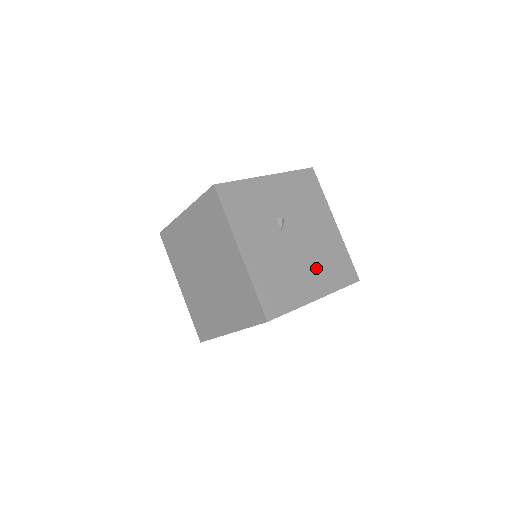
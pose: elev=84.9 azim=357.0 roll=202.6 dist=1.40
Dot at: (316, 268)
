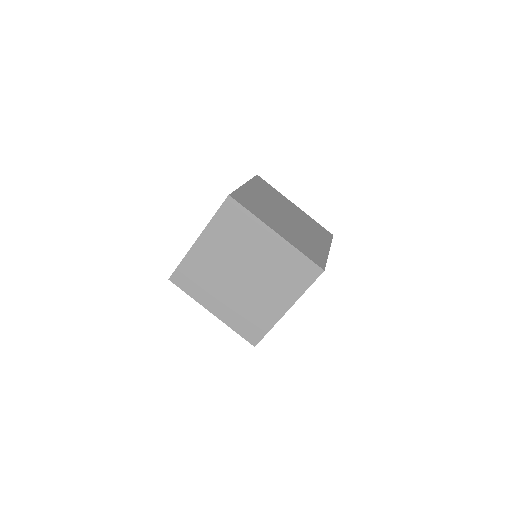
Dot at: occluded
